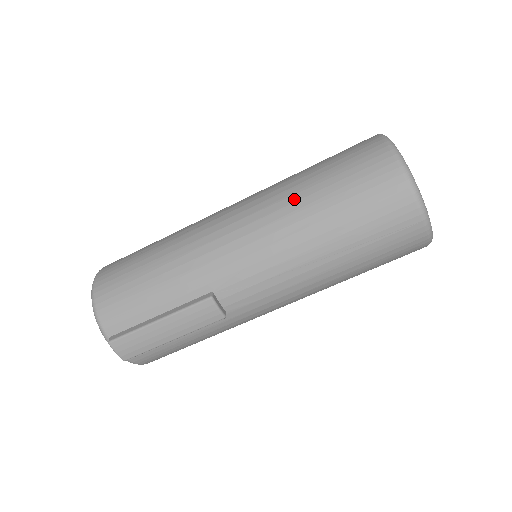
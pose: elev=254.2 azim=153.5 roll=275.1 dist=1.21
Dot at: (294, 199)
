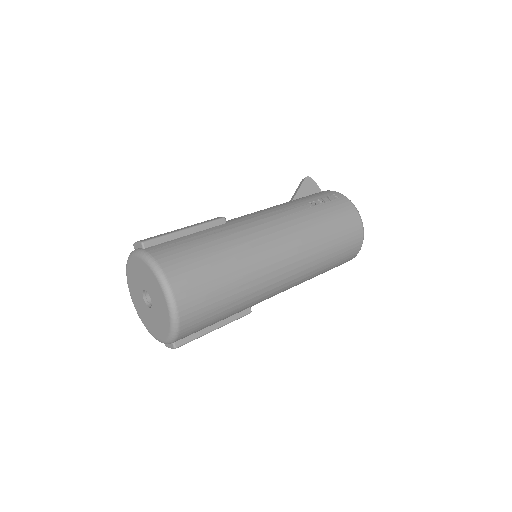
Dot at: (320, 261)
